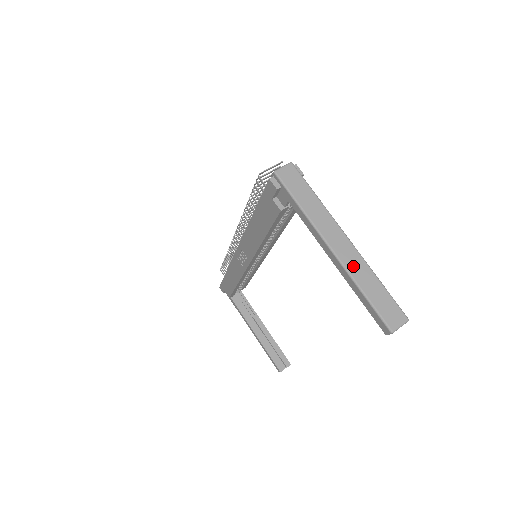
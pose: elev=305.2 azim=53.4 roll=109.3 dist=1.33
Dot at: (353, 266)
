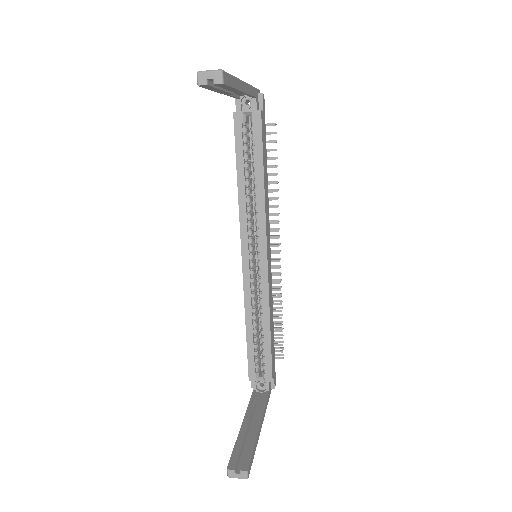
Dot at: occluded
